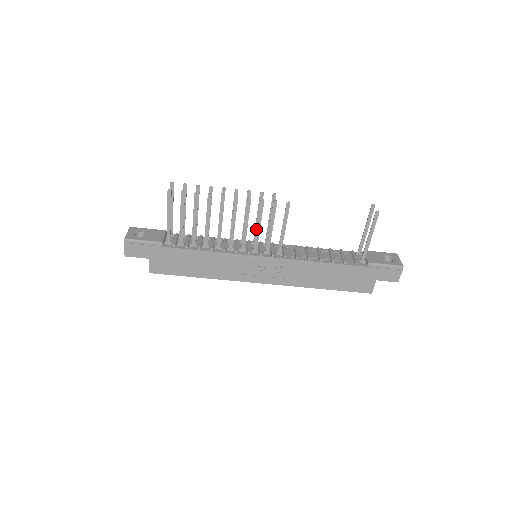
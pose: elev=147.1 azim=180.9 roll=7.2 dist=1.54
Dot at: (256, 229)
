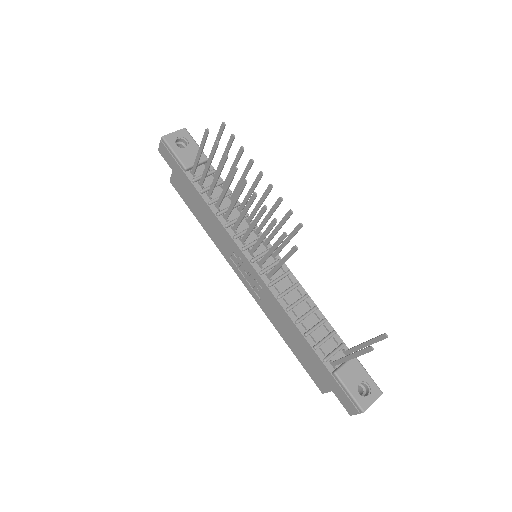
Dot at: occluded
